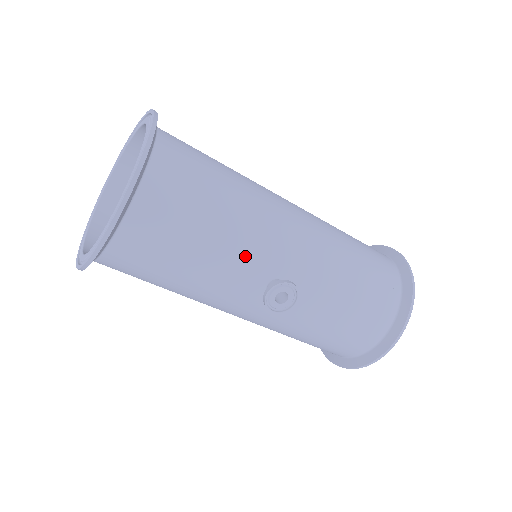
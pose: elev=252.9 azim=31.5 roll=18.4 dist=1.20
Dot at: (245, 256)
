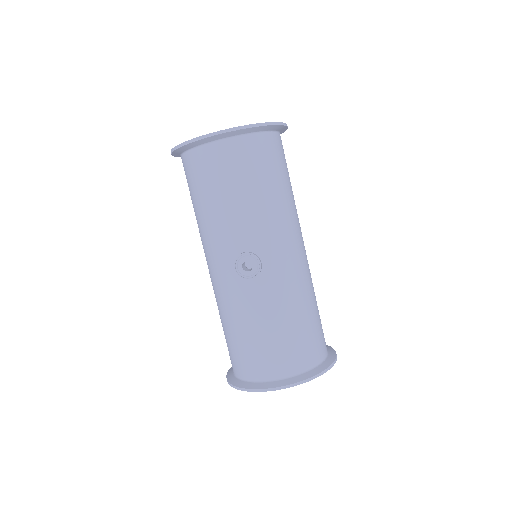
Dot at: (253, 227)
